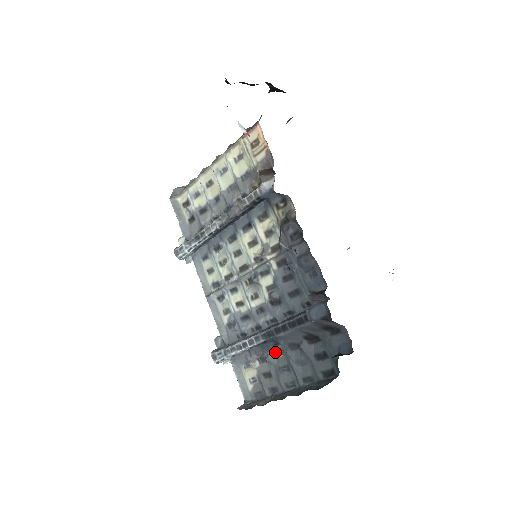
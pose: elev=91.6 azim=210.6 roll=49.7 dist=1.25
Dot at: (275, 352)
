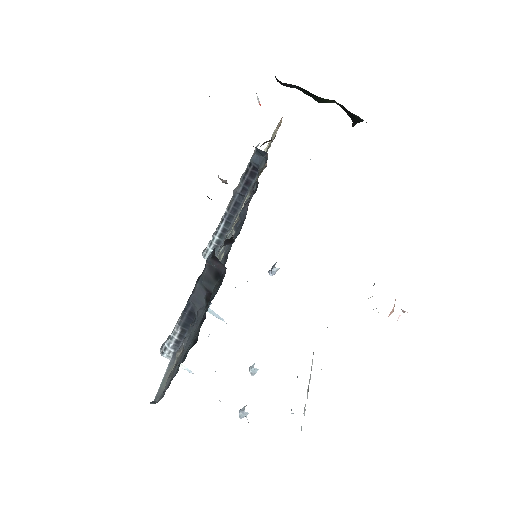
Dot at: occluded
